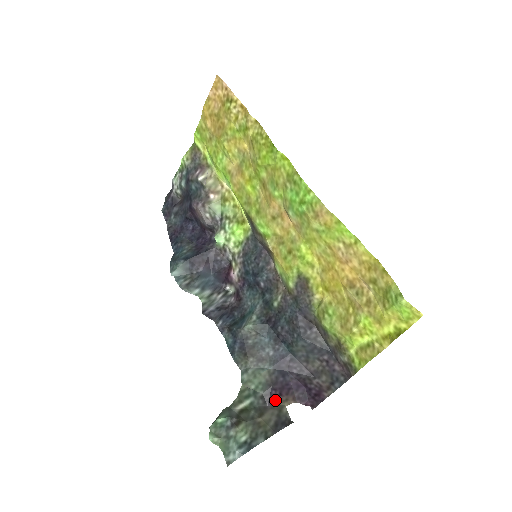
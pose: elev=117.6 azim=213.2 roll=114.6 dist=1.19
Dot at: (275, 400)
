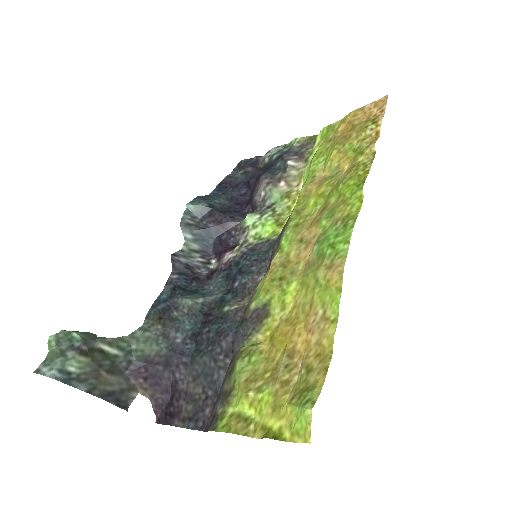
Dot at: (136, 377)
